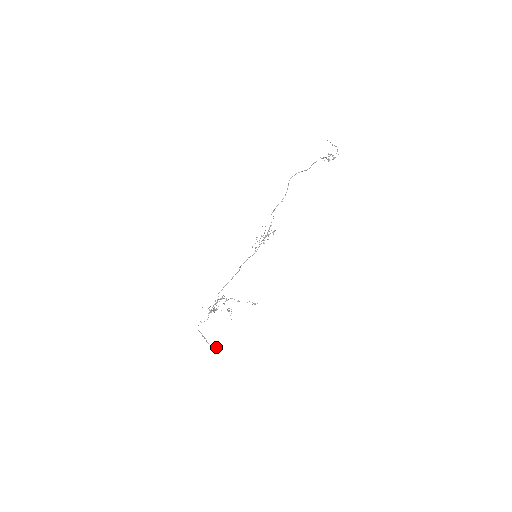
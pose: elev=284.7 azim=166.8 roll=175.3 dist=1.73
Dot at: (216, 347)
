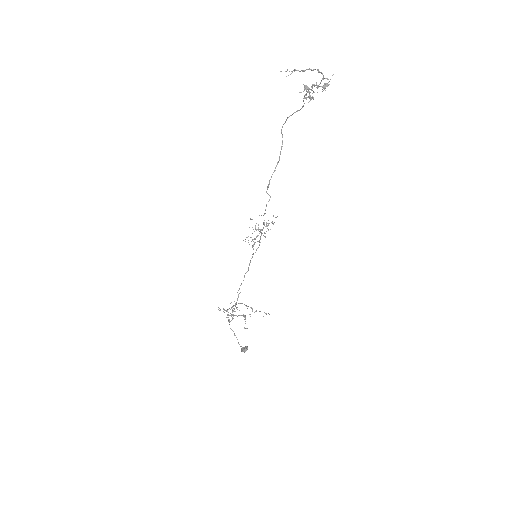
Dot at: (243, 351)
